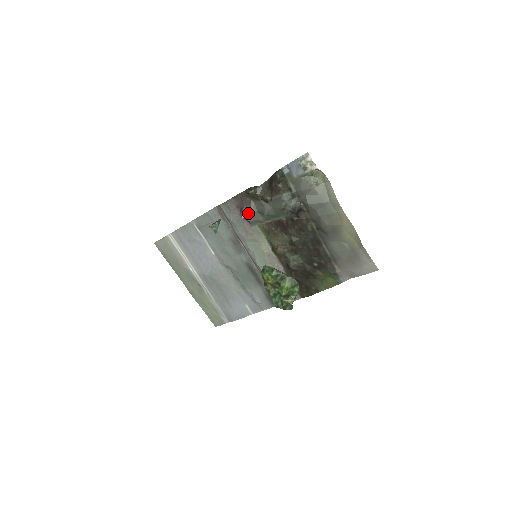
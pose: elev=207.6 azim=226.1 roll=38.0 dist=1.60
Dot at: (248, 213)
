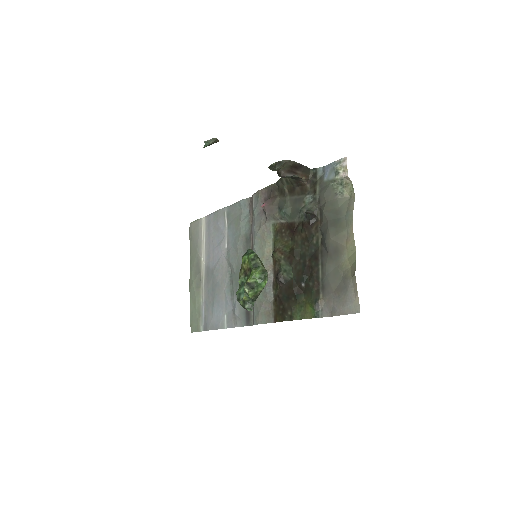
Dot at: (269, 204)
